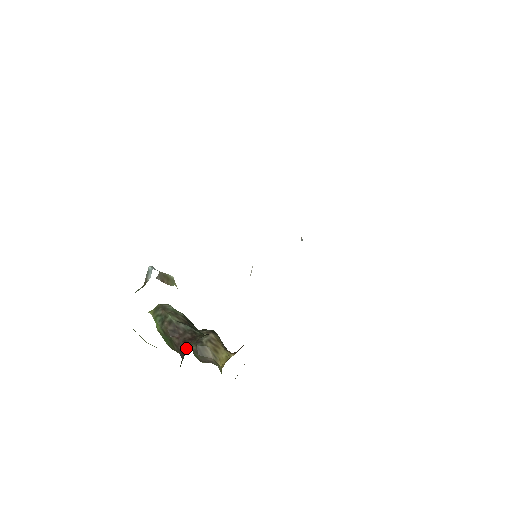
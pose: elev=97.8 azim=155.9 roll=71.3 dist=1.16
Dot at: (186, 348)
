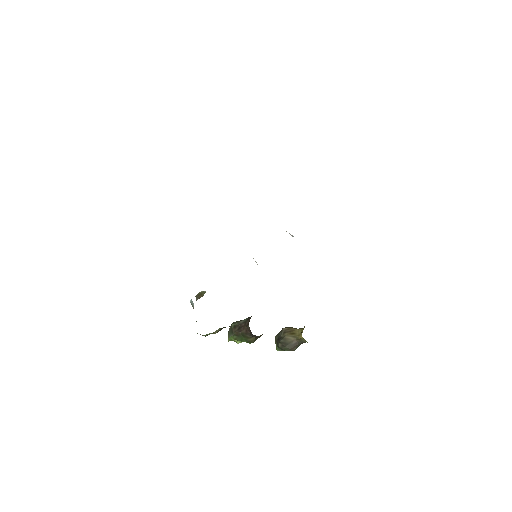
Dot at: (248, 325)
